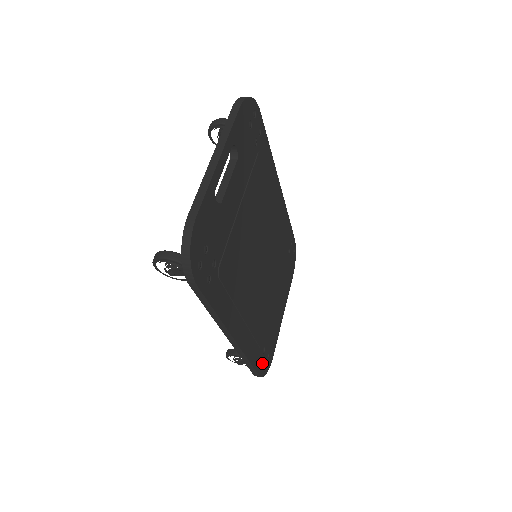
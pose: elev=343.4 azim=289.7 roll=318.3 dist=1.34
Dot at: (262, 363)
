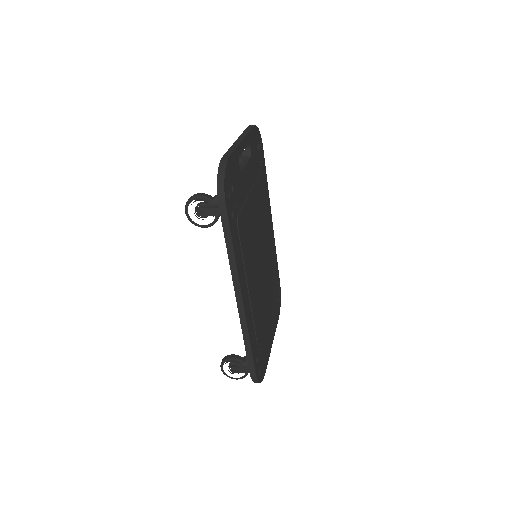
Dot at: (258, 364)
